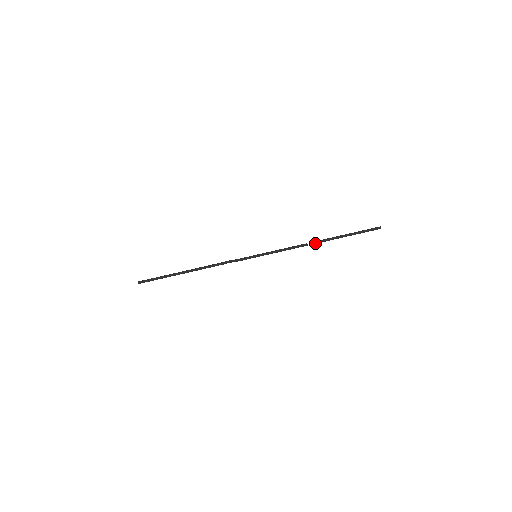
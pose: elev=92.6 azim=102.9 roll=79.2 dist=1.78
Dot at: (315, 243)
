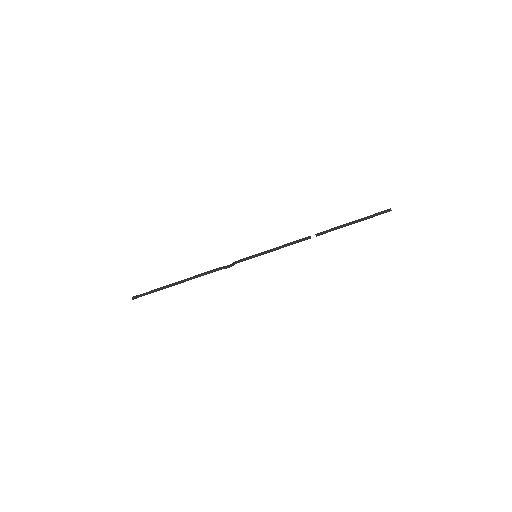
Dot at: (319, 234)
